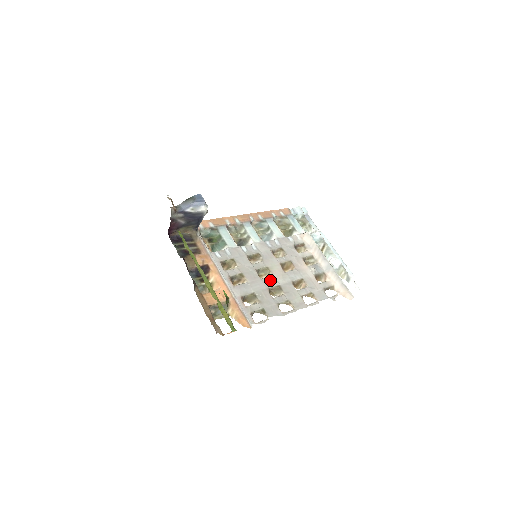
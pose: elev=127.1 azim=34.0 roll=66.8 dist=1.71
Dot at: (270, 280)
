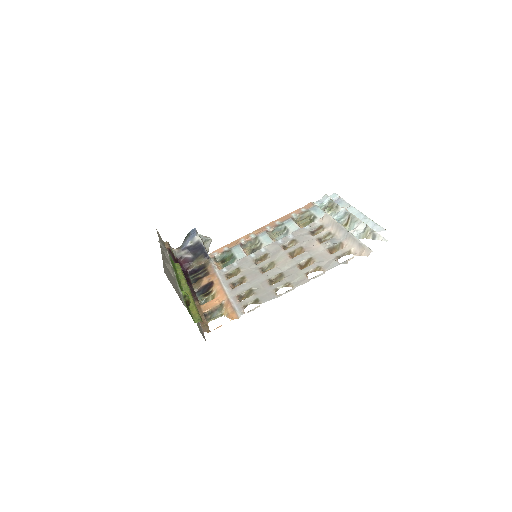
Dot at: (272, 271)
